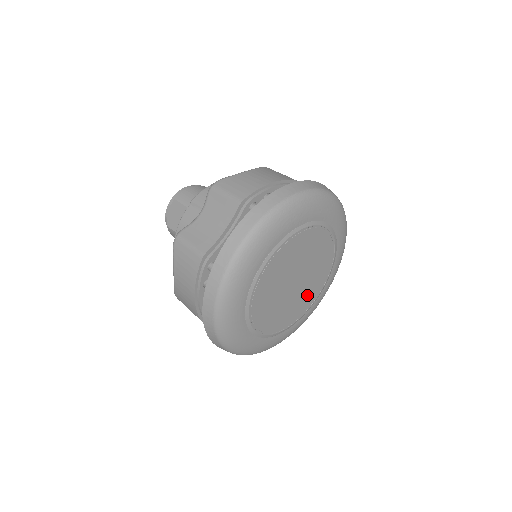
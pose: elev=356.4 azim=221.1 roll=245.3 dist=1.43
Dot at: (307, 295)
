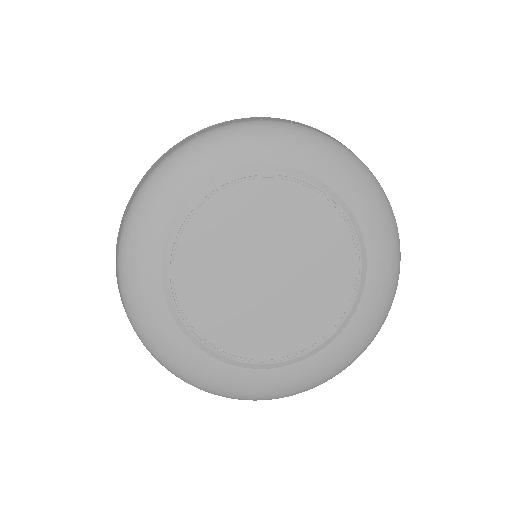
Dot at: (319, 299)
